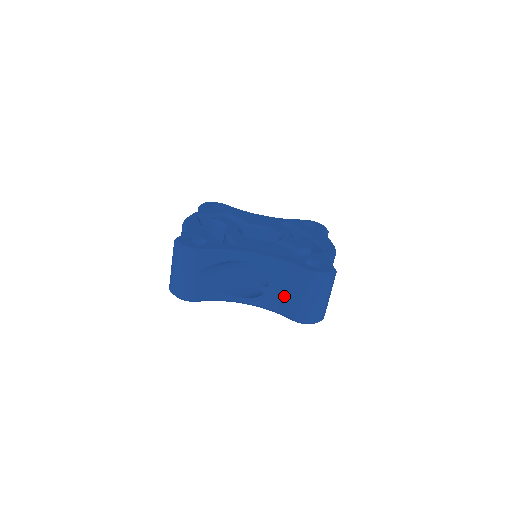
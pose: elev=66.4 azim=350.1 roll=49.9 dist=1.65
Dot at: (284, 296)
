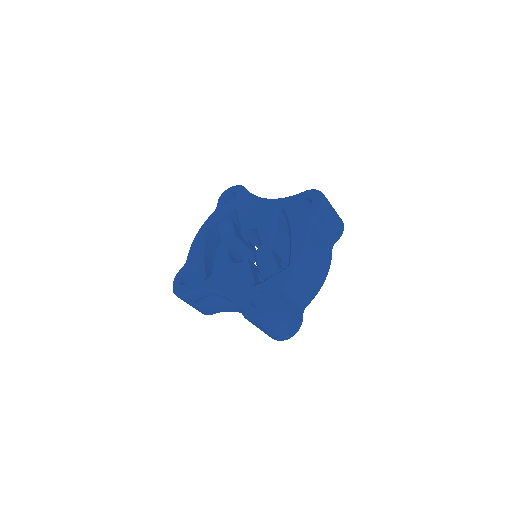
Dot at: occluded
